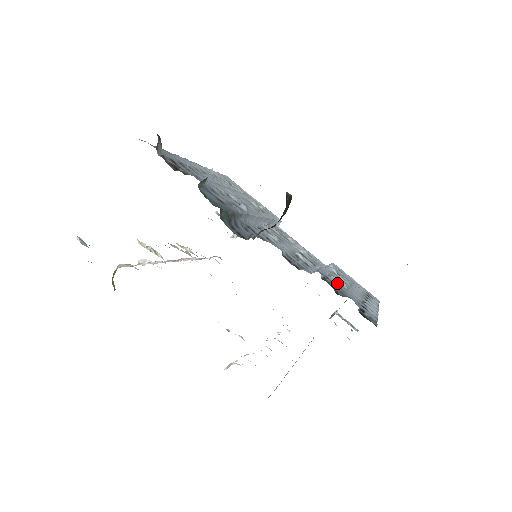
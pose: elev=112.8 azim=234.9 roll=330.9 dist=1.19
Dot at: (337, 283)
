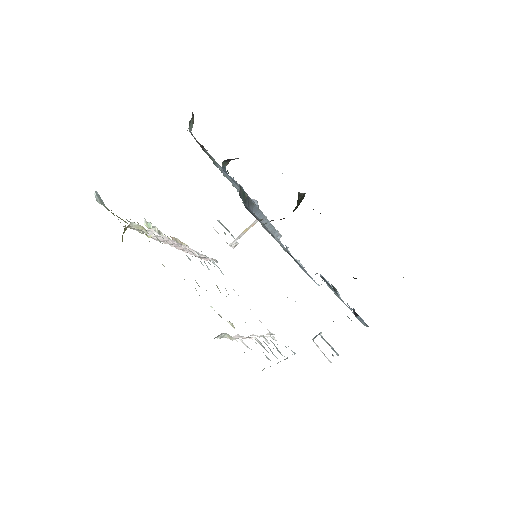
Dot at: occluded
